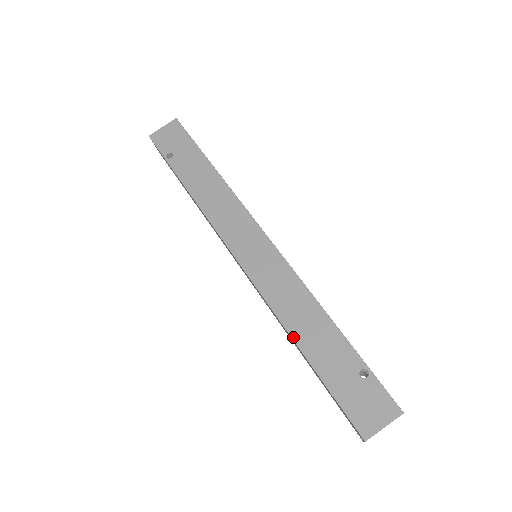
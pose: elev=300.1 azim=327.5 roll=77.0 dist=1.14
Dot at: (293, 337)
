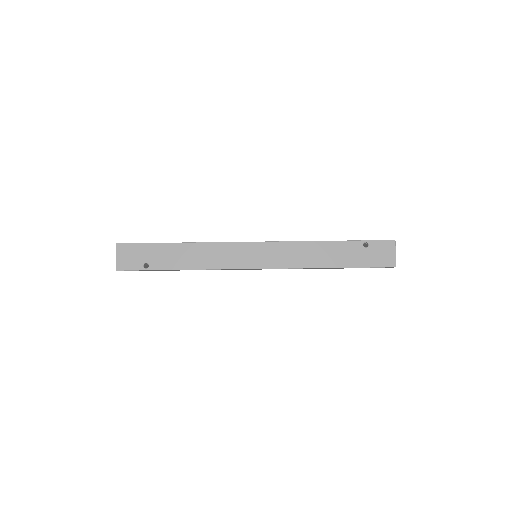
Dot at: (324, 267)
